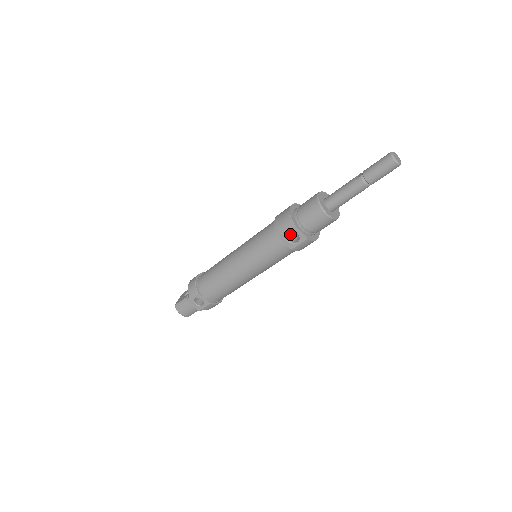
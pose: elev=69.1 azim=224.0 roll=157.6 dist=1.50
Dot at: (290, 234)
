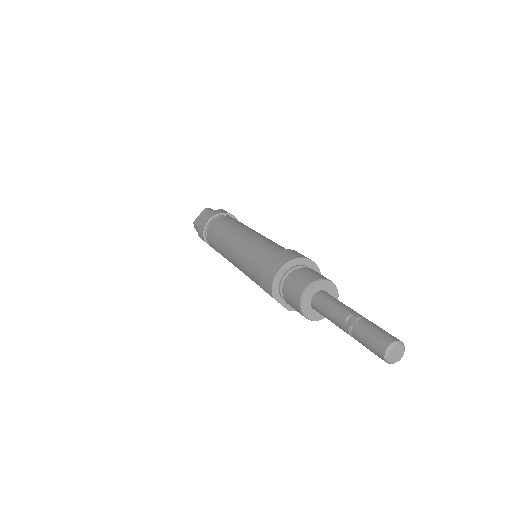
Dot at: occluded
